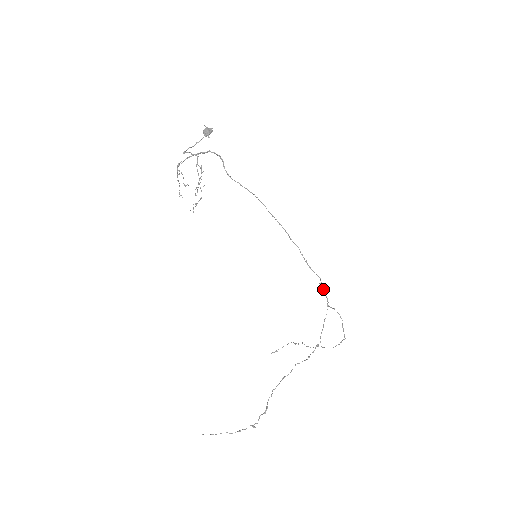
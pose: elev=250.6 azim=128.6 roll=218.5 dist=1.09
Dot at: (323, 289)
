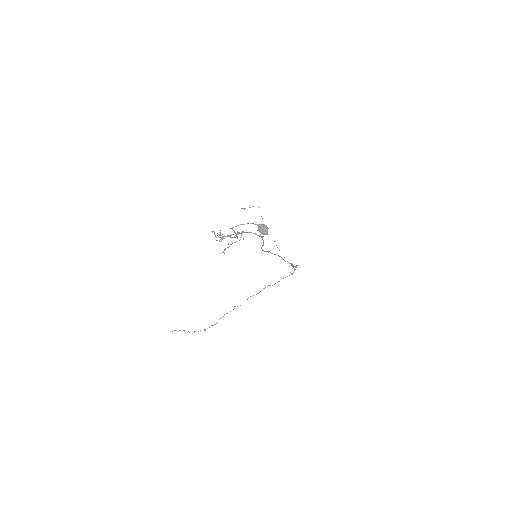
Dot at: occluded
